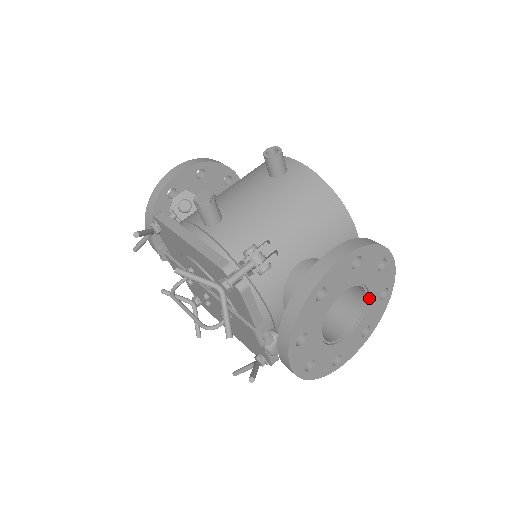
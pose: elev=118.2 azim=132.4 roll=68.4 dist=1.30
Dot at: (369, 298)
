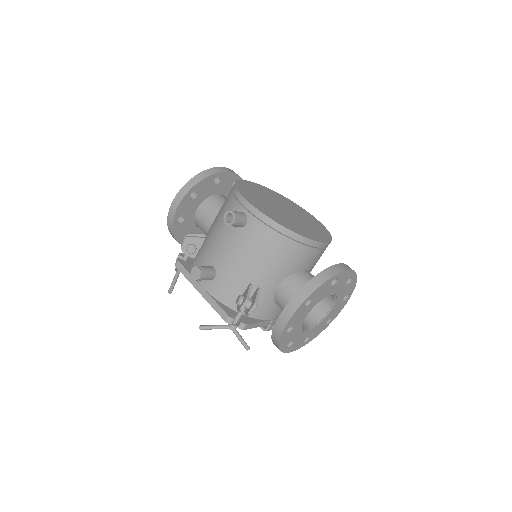
Dot at: (335, 294)
